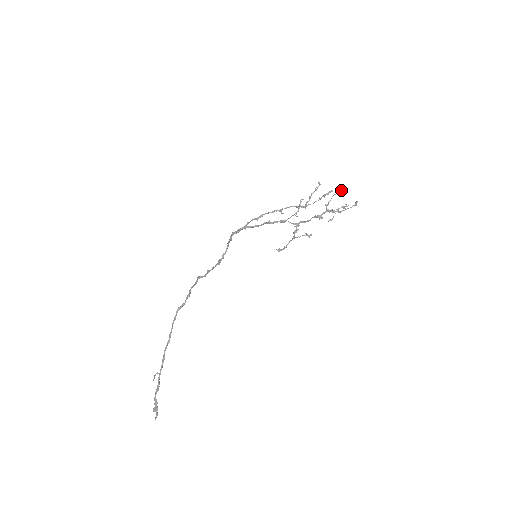
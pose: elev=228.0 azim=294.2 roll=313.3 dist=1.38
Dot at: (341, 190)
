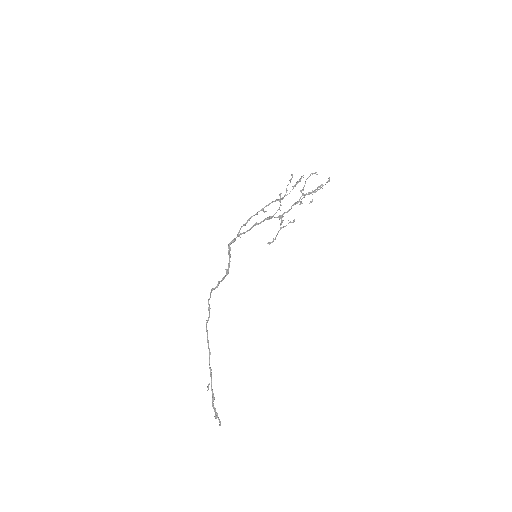
Dot at: (312, 173)
